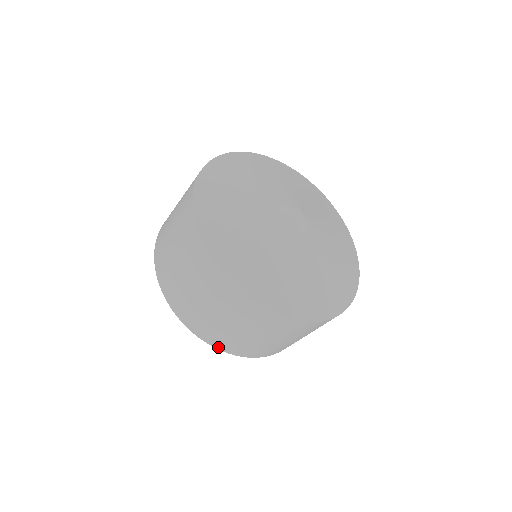
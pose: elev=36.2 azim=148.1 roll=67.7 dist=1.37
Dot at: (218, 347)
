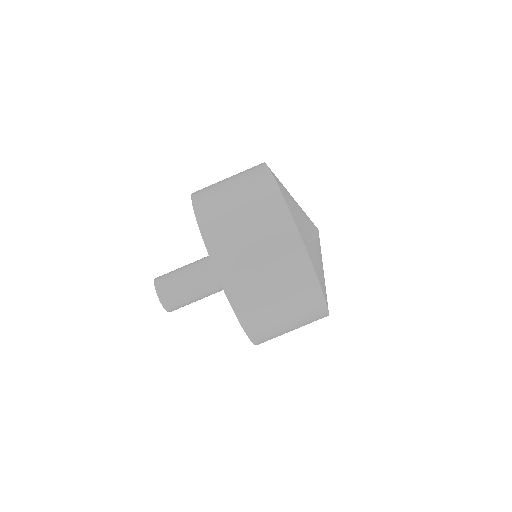
Dot at: (249, 332)
